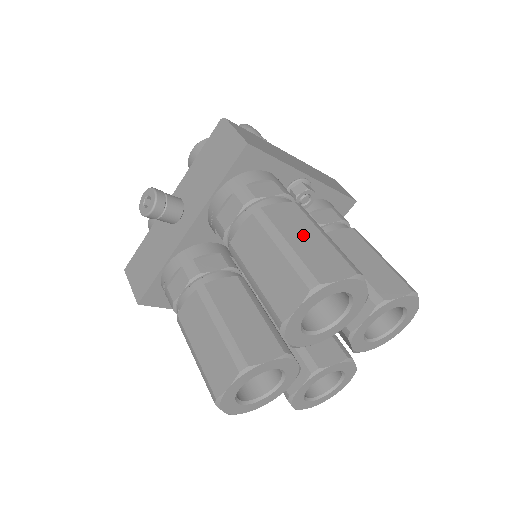
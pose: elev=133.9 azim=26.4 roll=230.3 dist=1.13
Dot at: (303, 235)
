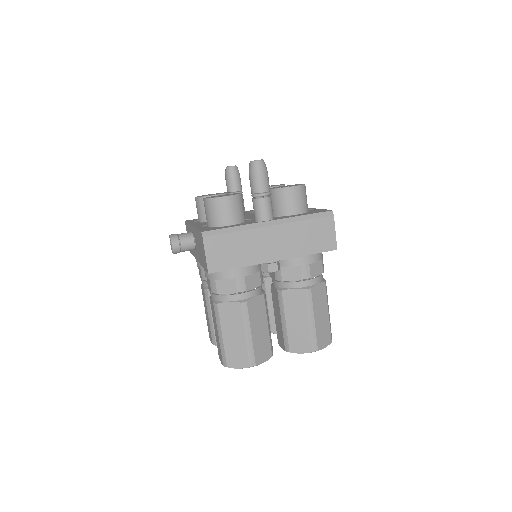
Dot at: (233, 333)
